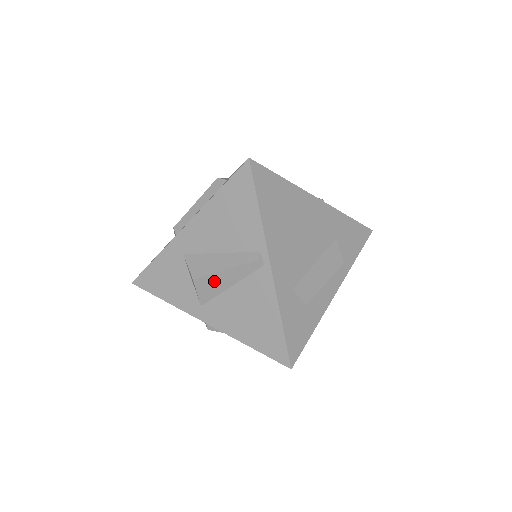
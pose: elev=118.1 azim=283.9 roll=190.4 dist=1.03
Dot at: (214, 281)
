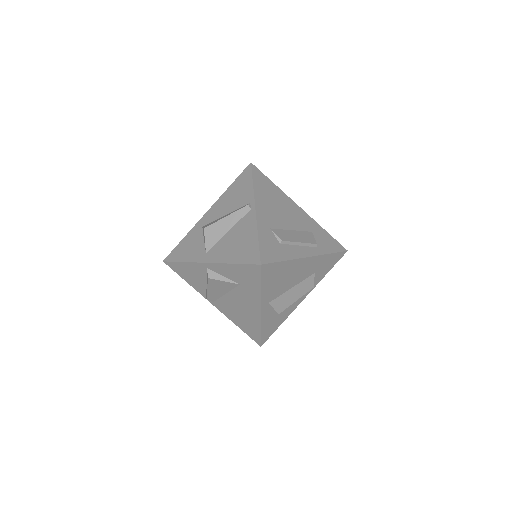
Dot at: (218, 228)
